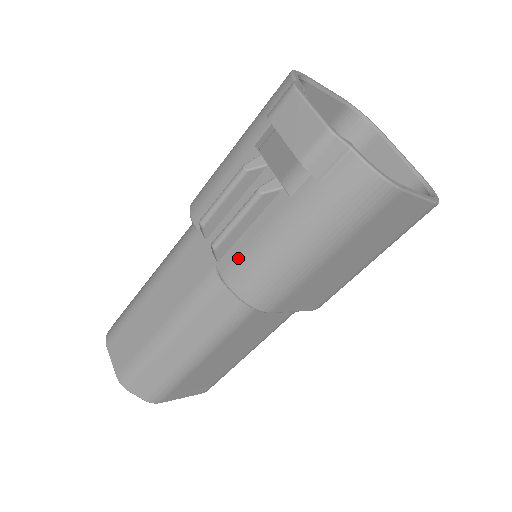
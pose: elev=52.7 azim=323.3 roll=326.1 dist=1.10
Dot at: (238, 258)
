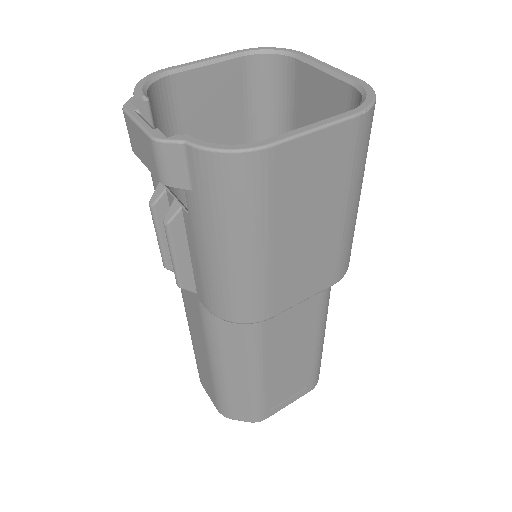
Dot at: (201, 287)
